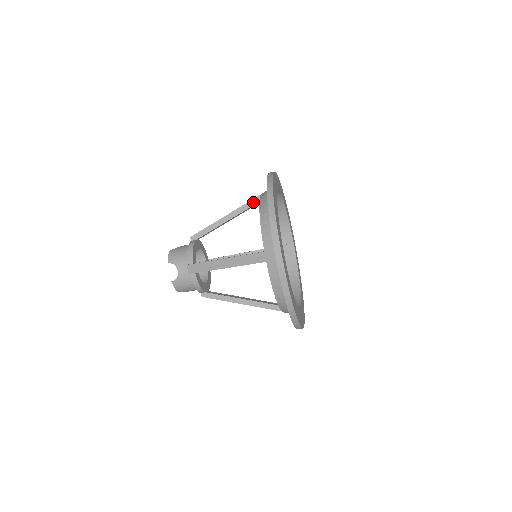
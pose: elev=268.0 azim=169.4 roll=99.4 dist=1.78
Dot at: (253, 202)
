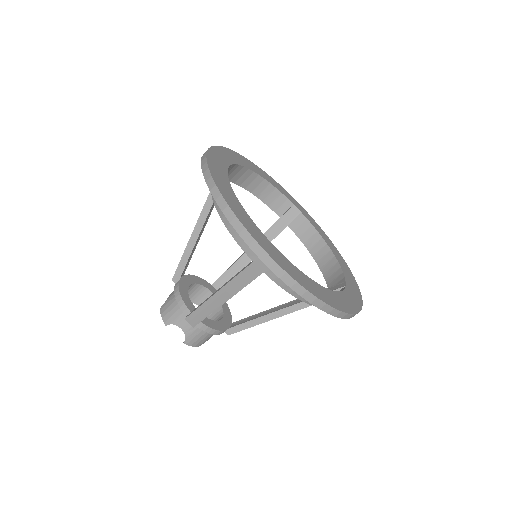
Dot at: (211, 199)
